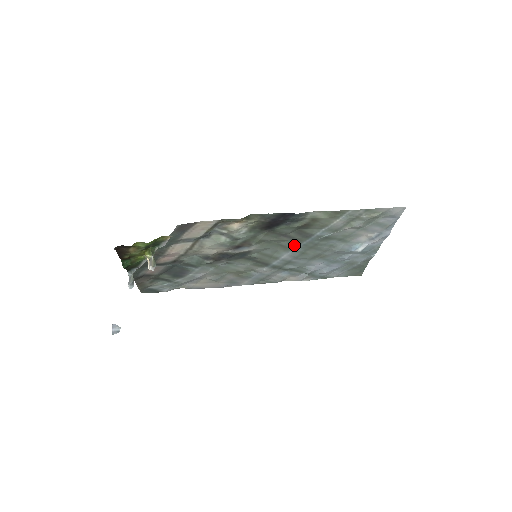
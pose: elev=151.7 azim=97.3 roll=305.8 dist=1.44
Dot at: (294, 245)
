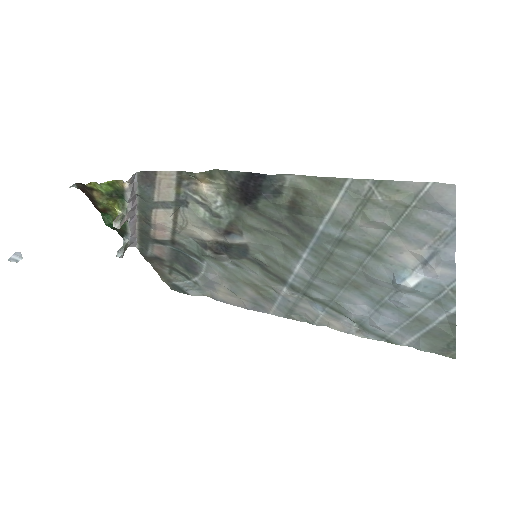
Dot at: (300, 247)
